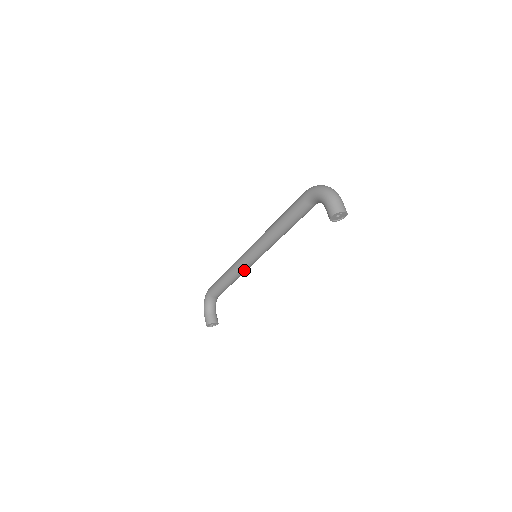
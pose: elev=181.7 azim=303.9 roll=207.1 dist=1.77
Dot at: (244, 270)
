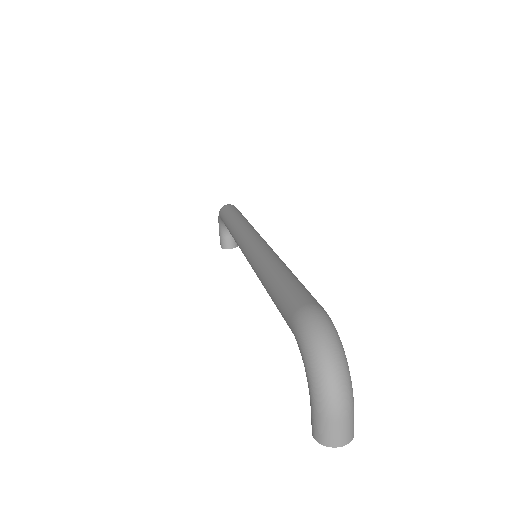
Dot at: occluded
